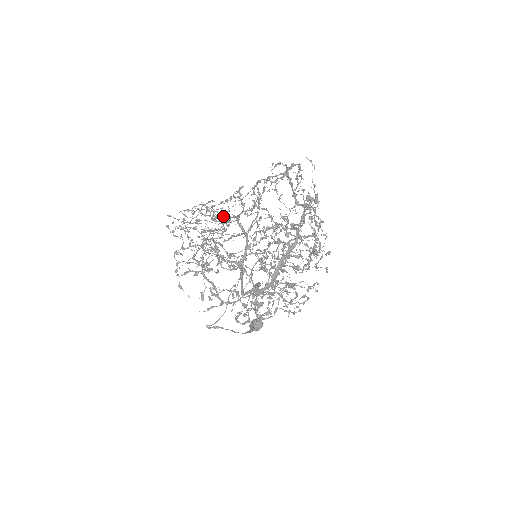
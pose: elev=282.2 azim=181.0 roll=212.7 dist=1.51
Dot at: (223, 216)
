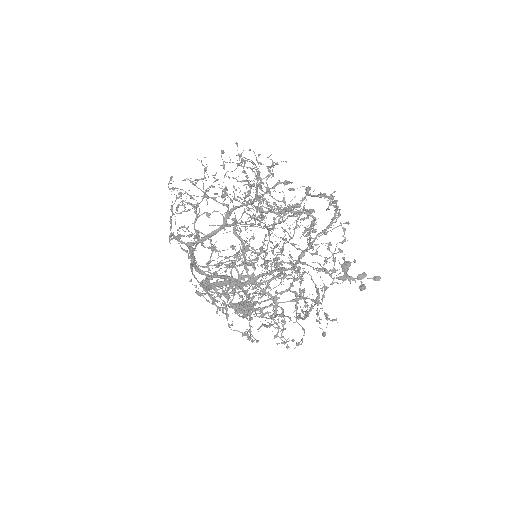
Dot at: occluded
